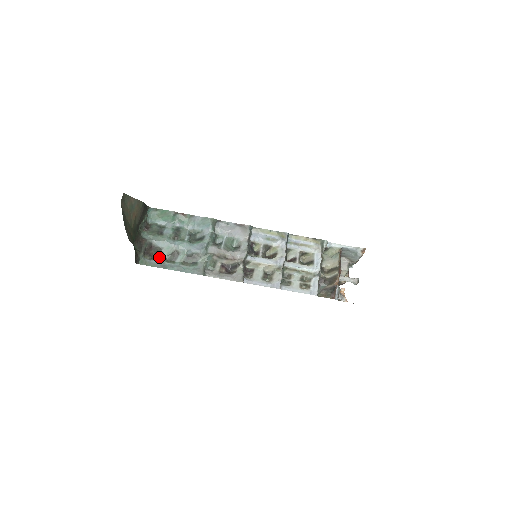
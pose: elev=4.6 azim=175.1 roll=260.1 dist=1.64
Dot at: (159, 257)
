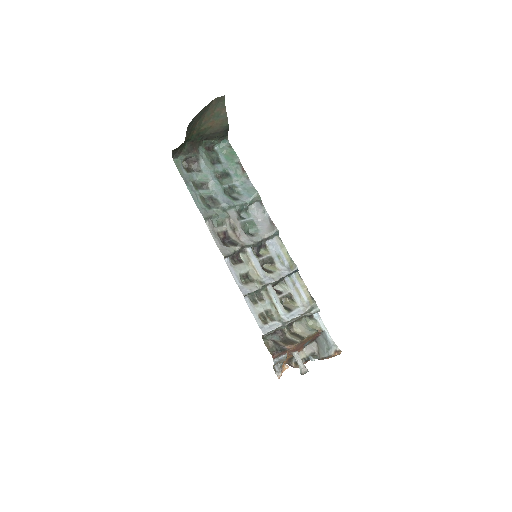
Dot at: (192, 174)
